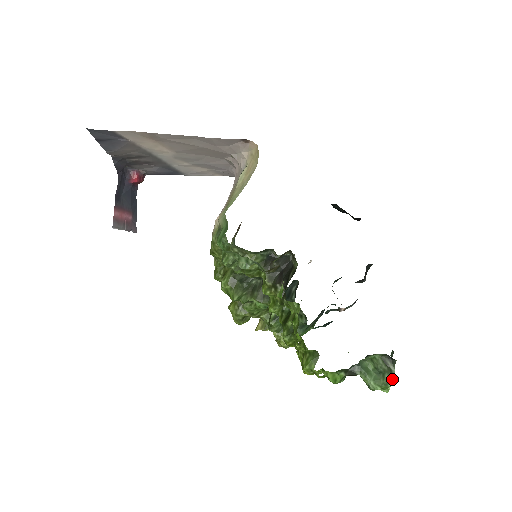
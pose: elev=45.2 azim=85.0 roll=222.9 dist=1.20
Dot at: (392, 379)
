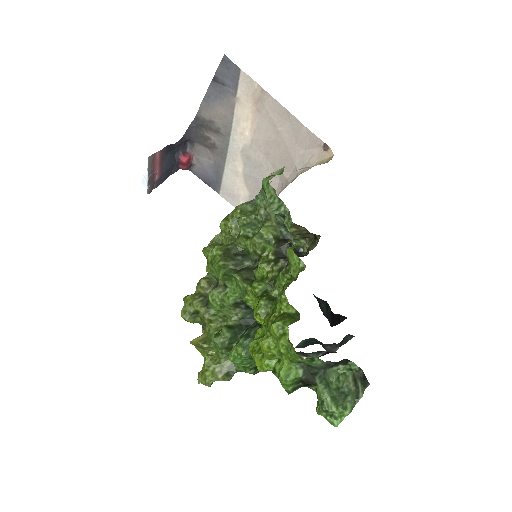
Dot at: (354, 405)
